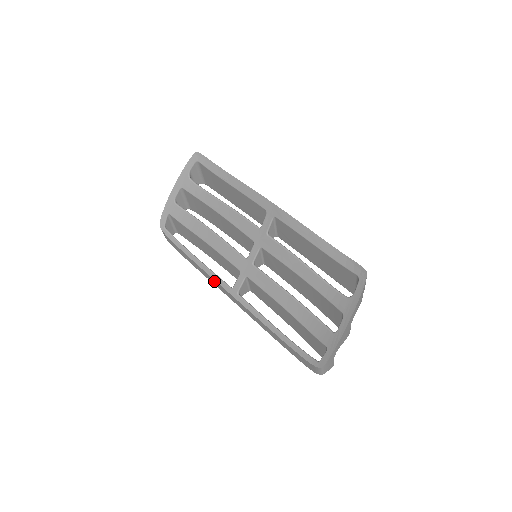
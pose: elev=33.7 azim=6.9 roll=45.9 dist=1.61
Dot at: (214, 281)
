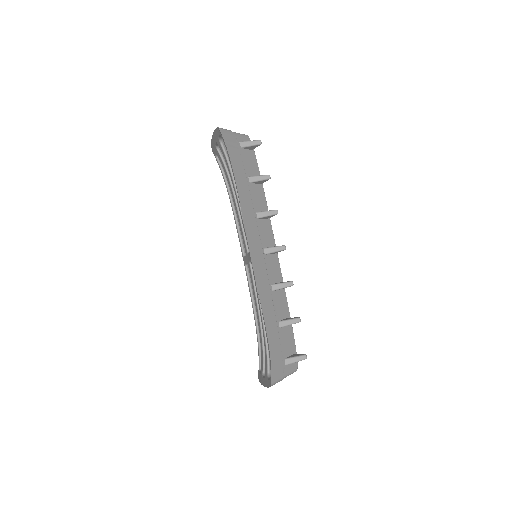
Dot at: occluded
